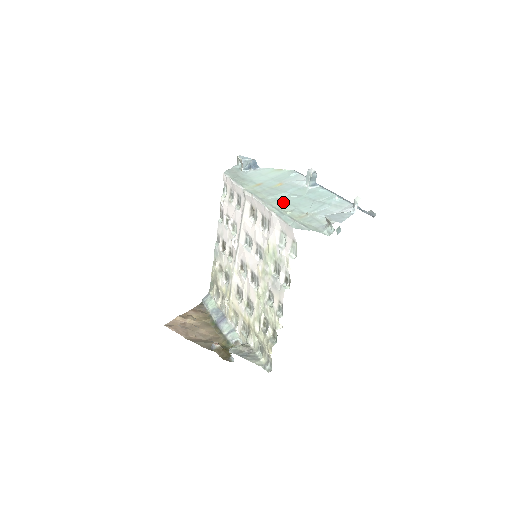
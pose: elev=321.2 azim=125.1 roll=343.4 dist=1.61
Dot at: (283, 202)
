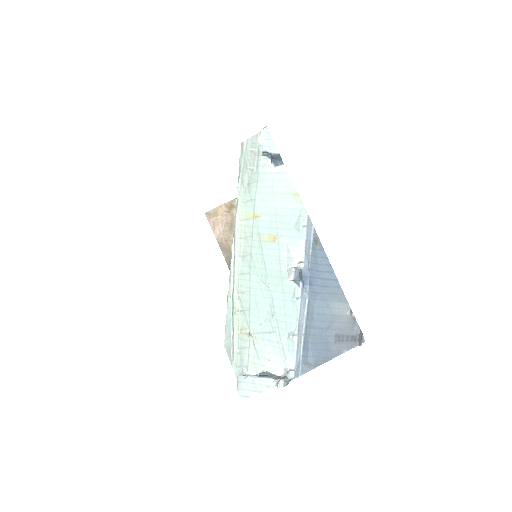
Dot at: (248, 286)
